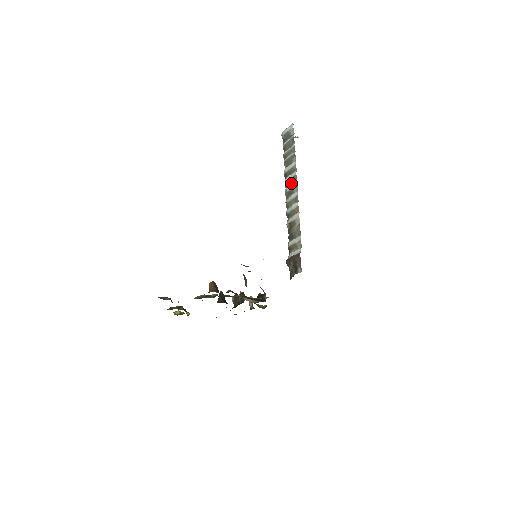
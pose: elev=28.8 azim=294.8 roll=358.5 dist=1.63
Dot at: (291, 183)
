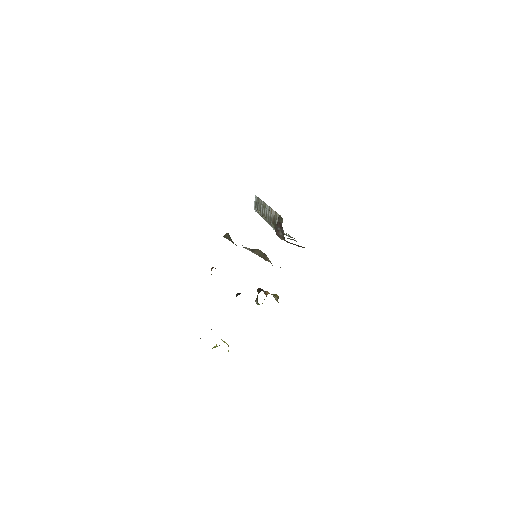
Dot at: (265, 211)
